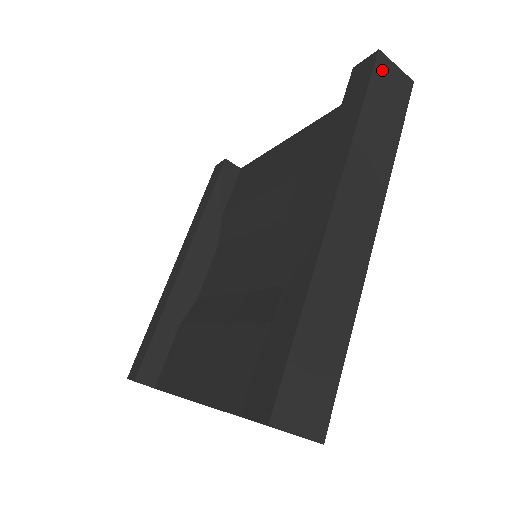
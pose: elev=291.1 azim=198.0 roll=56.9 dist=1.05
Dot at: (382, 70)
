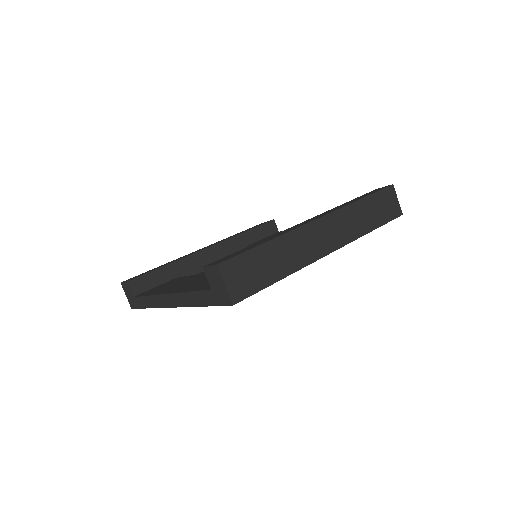
Dot at: (388, 193)
